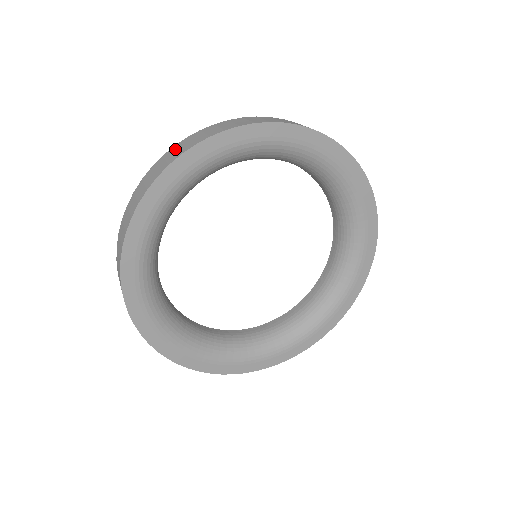
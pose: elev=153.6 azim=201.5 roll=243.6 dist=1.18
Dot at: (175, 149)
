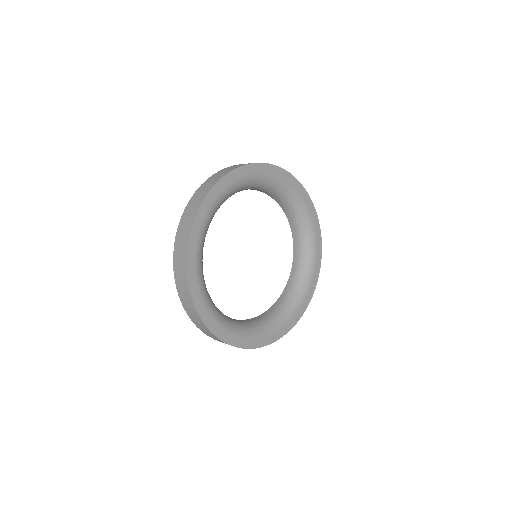
Dot at: (178, 249)
